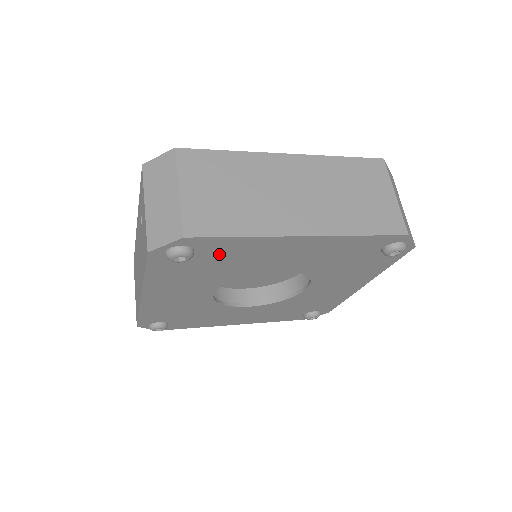
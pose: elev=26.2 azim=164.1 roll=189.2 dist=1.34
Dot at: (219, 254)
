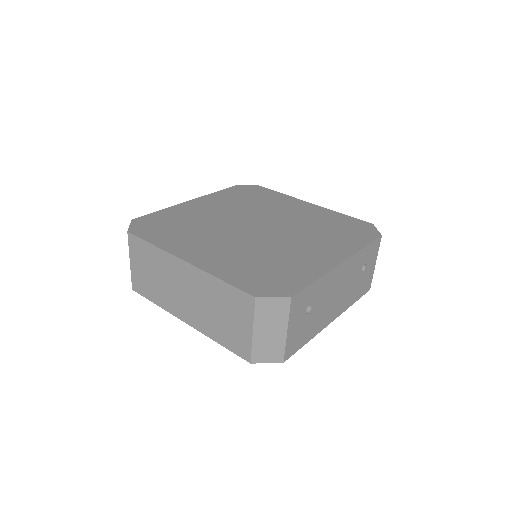
Dot at: occluded
